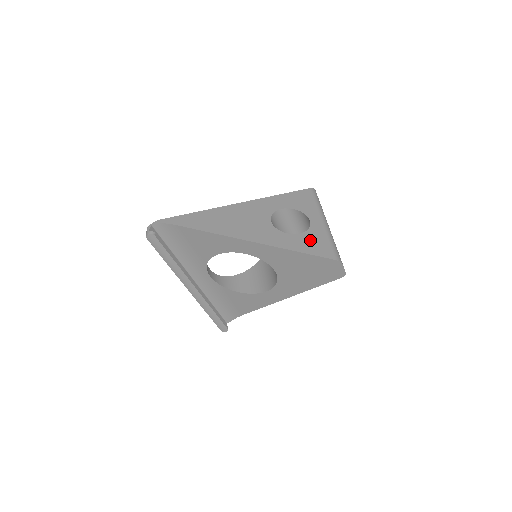
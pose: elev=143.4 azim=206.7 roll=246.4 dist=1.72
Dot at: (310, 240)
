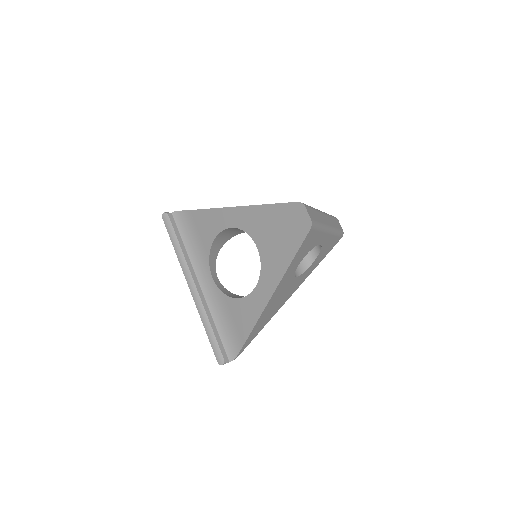
Dot at: occluded
